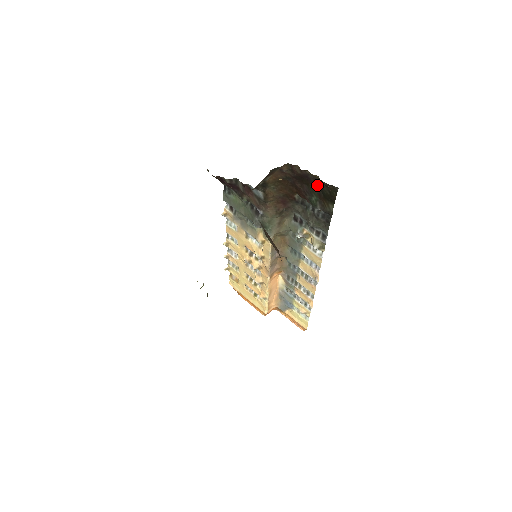
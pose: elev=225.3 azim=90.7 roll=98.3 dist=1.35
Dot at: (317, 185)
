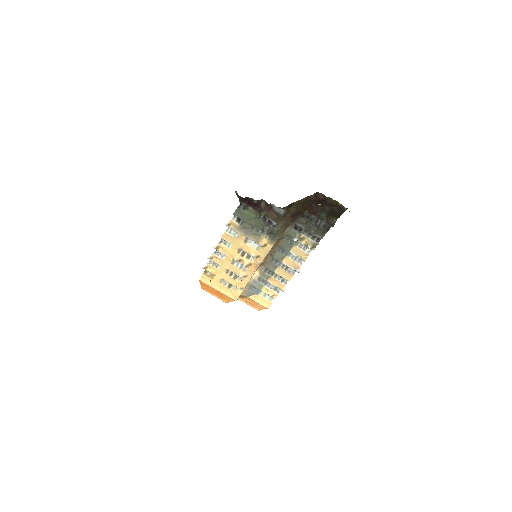
Dot at: (330, 206)
